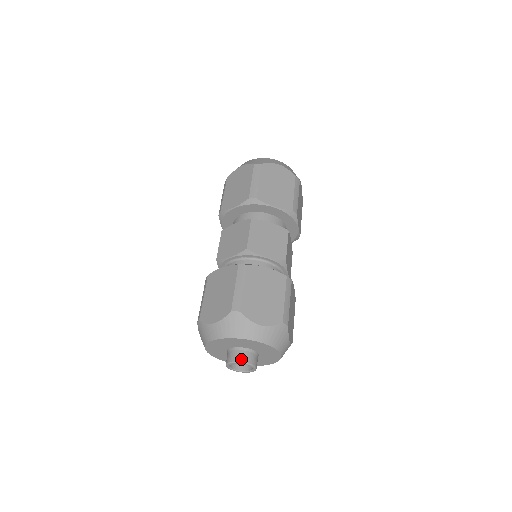
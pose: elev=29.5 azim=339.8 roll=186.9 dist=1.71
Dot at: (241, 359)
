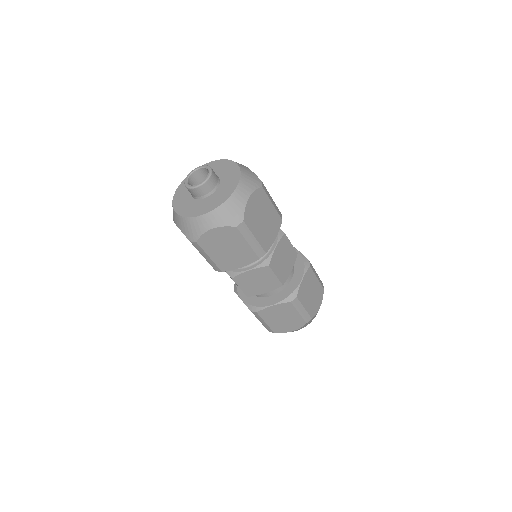
Dot at: occluded
